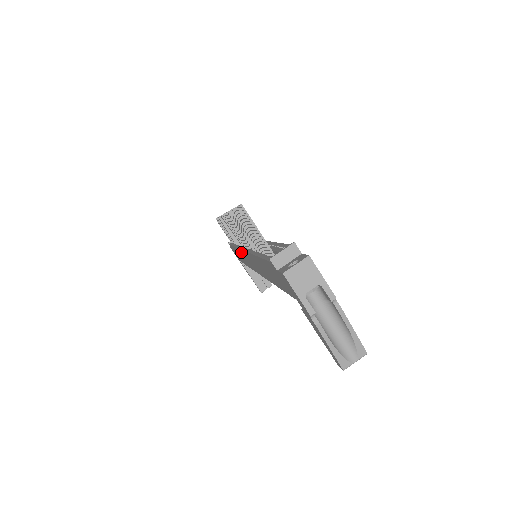
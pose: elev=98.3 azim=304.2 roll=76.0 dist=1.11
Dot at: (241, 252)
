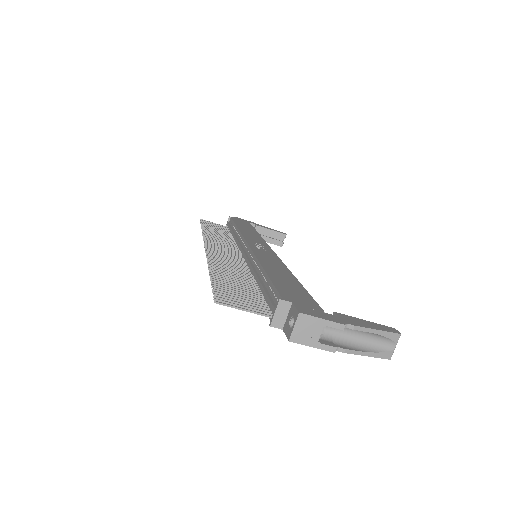
Dot at: occluded
